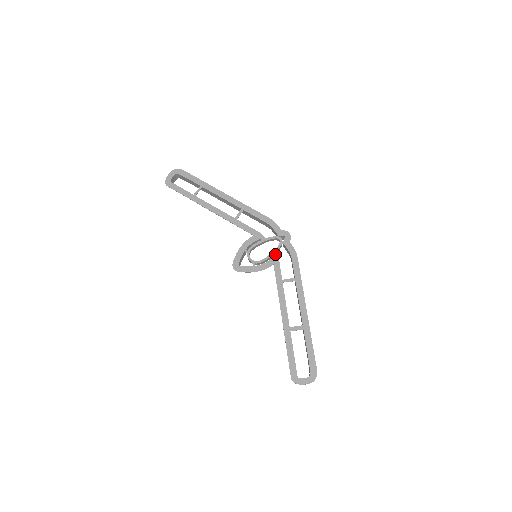
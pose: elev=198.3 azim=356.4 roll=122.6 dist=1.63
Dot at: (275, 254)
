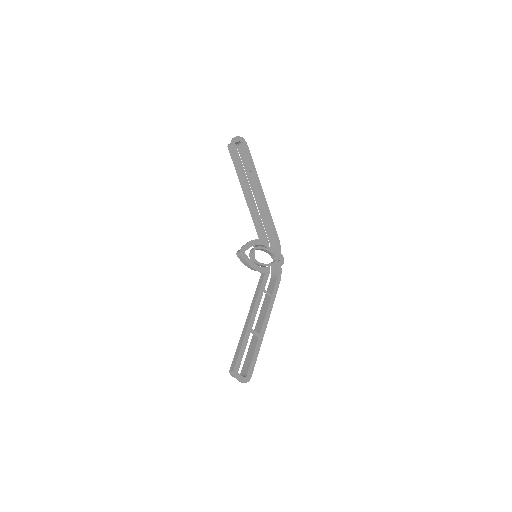
Dot at: occluded
